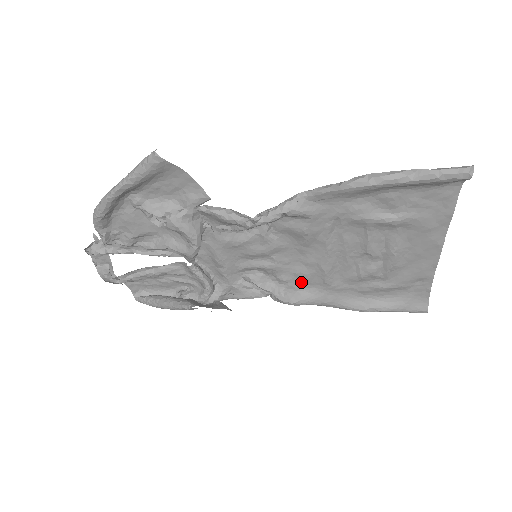
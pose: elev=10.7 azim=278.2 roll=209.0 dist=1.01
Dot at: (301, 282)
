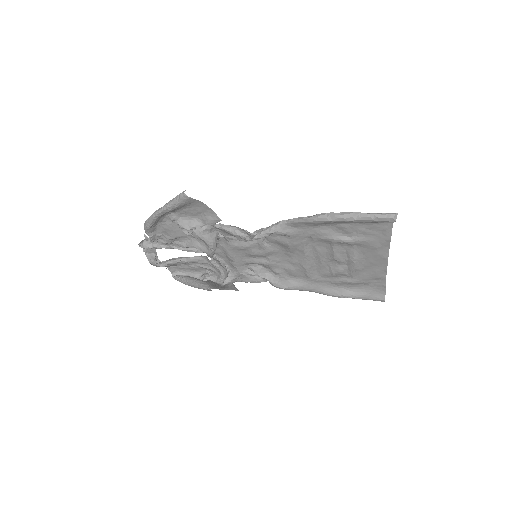
Dot at: (290, 274)
